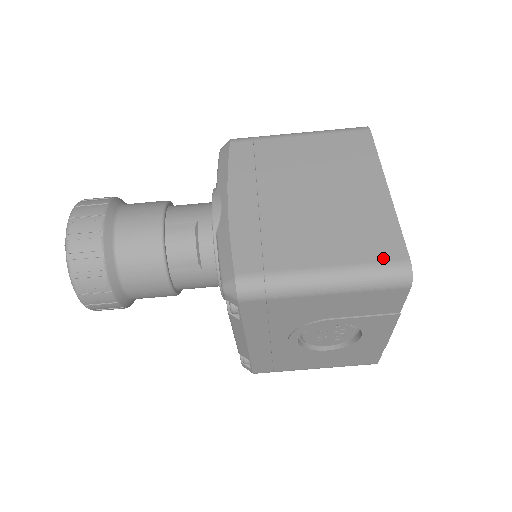
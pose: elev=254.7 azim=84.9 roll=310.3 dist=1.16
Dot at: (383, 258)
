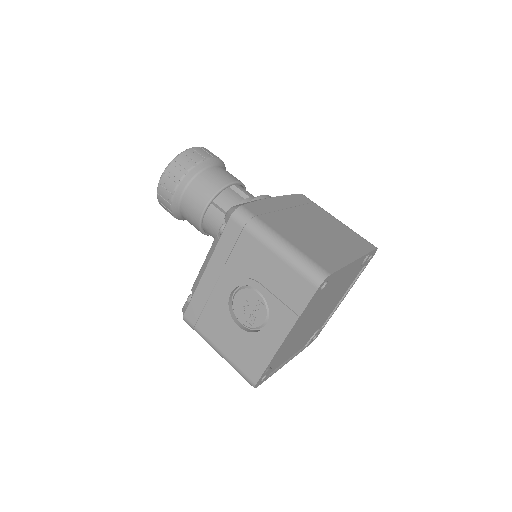
Dot at: (318, 262)
